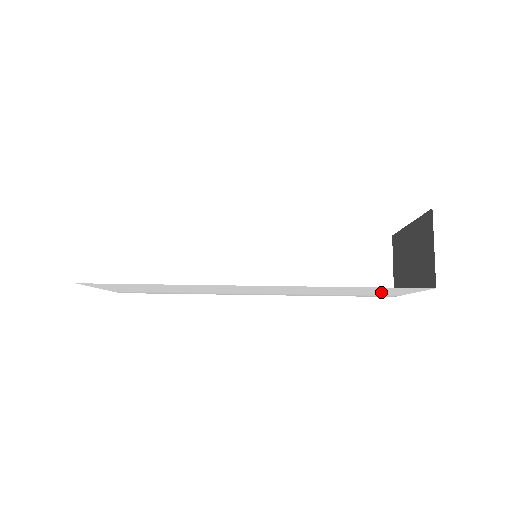
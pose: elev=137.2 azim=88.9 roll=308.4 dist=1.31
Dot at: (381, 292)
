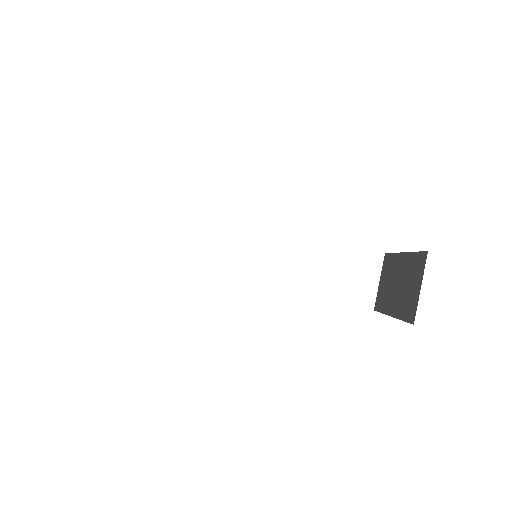
Dot at: occluded
